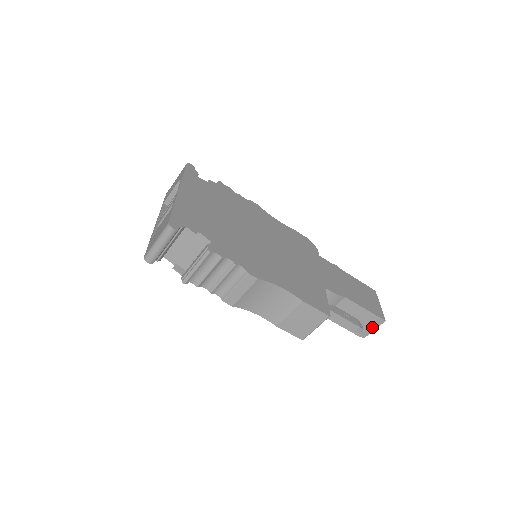
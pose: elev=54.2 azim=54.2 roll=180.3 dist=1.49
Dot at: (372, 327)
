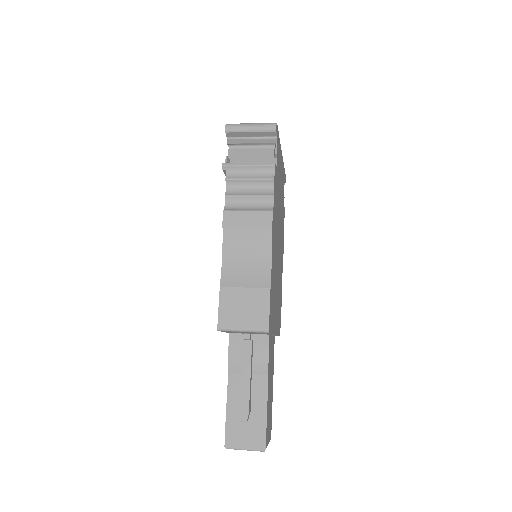
Dot at: (247, 442)
